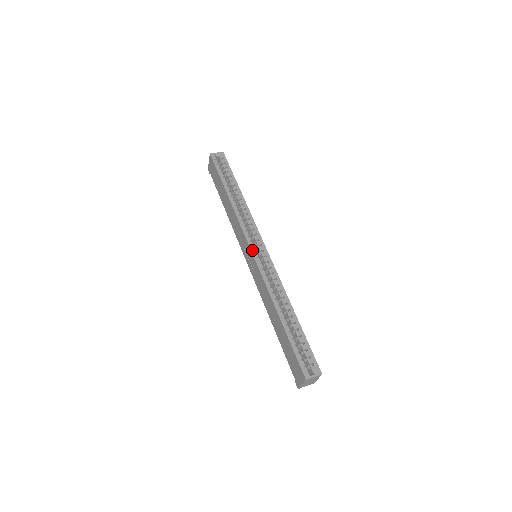
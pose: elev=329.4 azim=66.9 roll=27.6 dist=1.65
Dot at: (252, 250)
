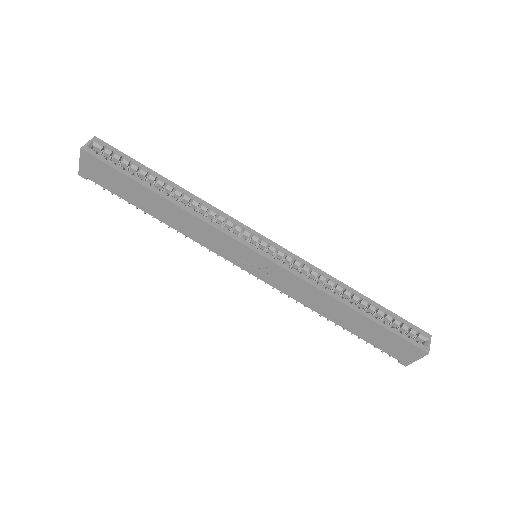
Dot at: (260, 252)
